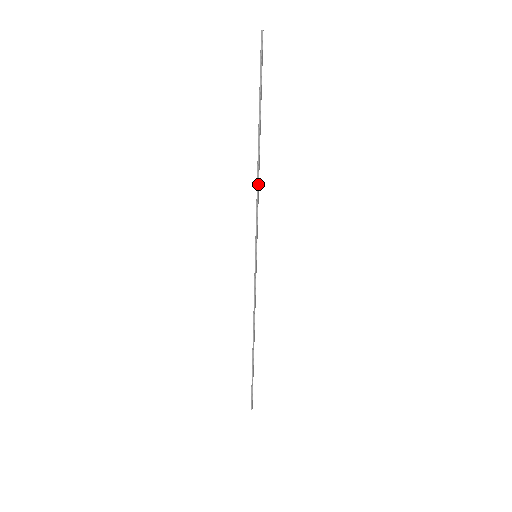
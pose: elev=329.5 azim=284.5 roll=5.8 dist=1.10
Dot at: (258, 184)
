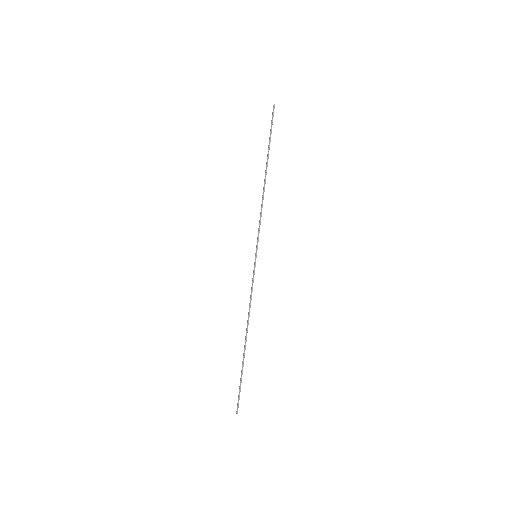
Dot at: occluded
